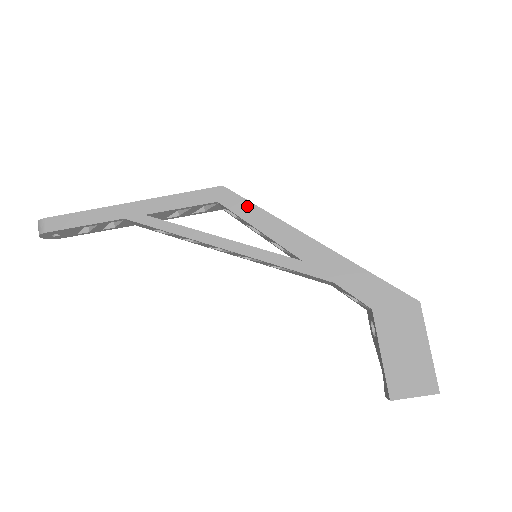
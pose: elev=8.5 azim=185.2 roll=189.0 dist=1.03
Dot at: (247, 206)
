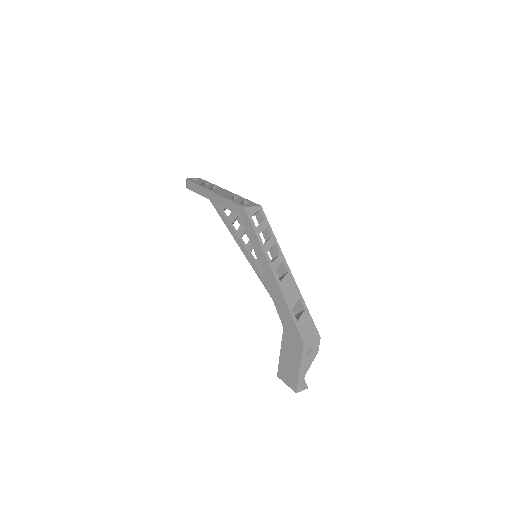
Dot at: (251, 227)
